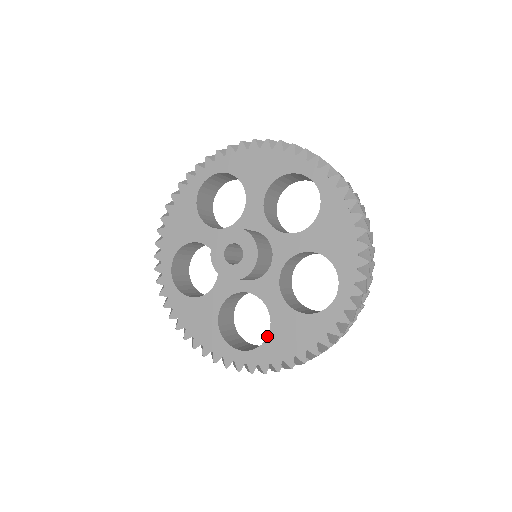
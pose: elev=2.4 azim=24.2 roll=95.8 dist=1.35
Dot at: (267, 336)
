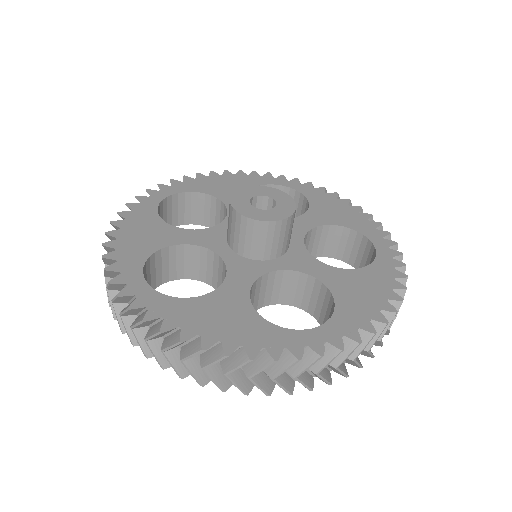
Dot at: (193, 297)
